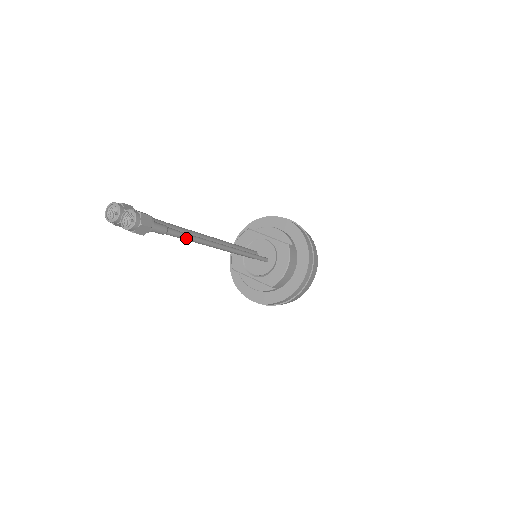
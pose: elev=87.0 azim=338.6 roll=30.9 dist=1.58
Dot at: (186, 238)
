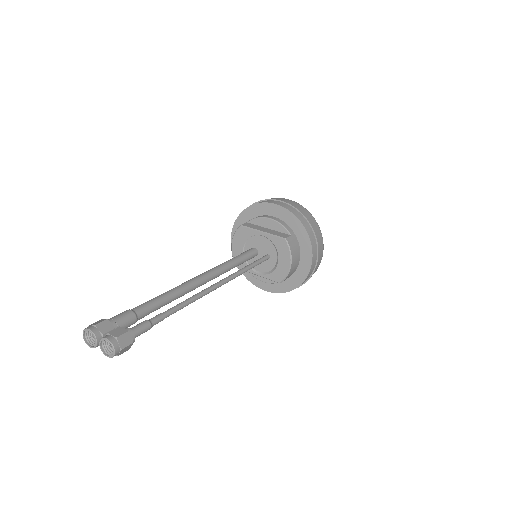
Dot at: (174, 312)
